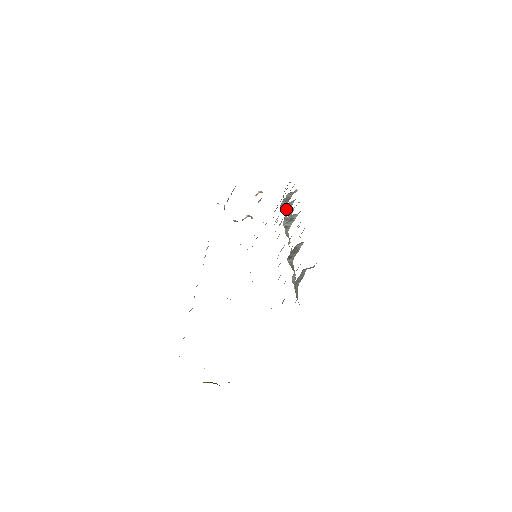
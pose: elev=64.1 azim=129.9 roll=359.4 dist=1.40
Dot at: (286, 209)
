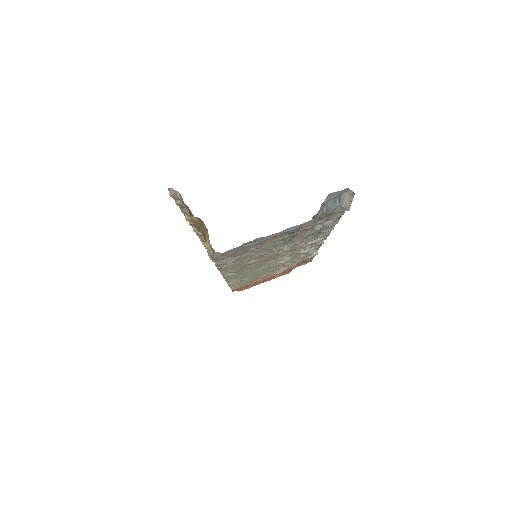
Dot at: occluded
